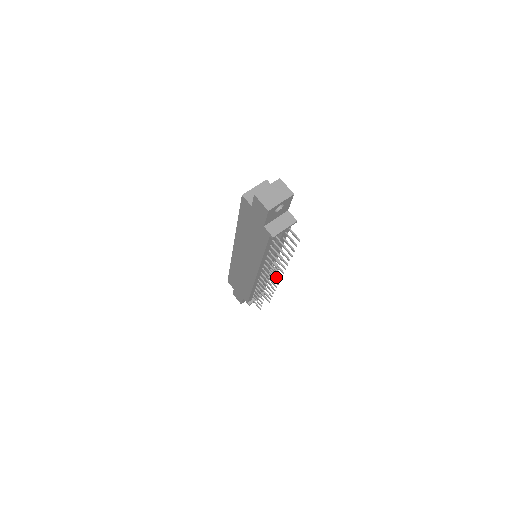
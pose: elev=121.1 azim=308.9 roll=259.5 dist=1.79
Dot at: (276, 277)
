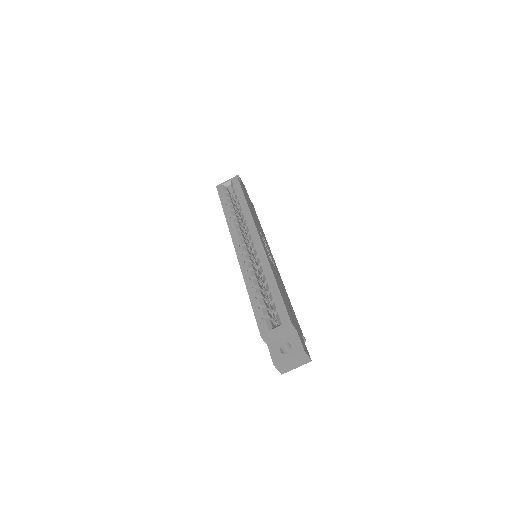
Dot at: occluded
